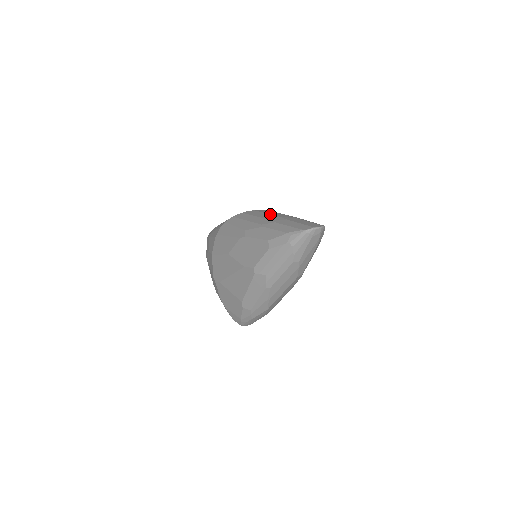
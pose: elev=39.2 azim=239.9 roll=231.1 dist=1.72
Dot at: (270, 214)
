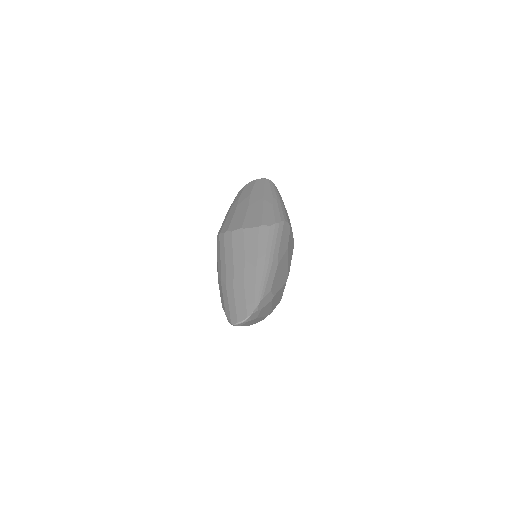
Dot at: (232, 258)
